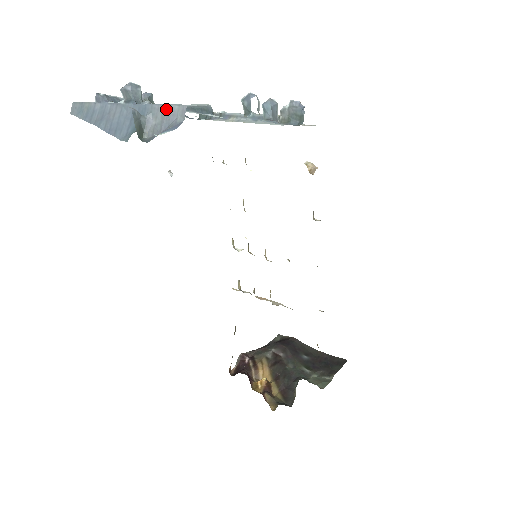
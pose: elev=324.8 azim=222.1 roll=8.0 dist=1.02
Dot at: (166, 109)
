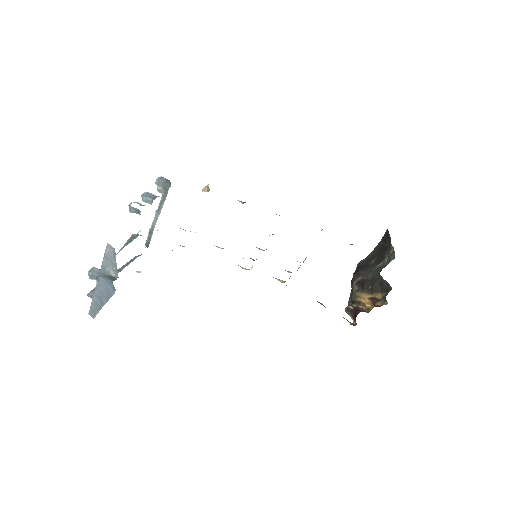
Dot at: (106, 257)
